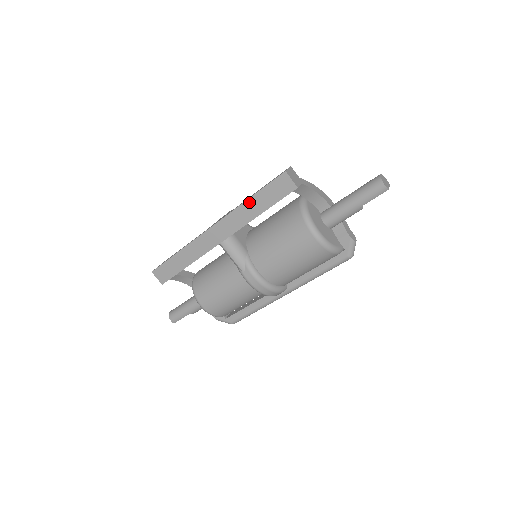
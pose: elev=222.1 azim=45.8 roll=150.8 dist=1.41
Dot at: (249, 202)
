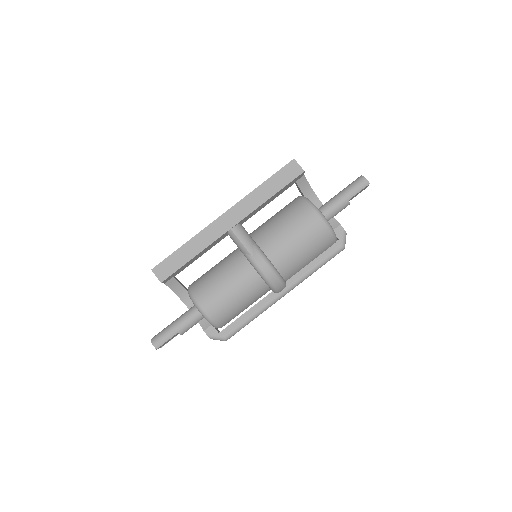
Dot at: (261, 187)
